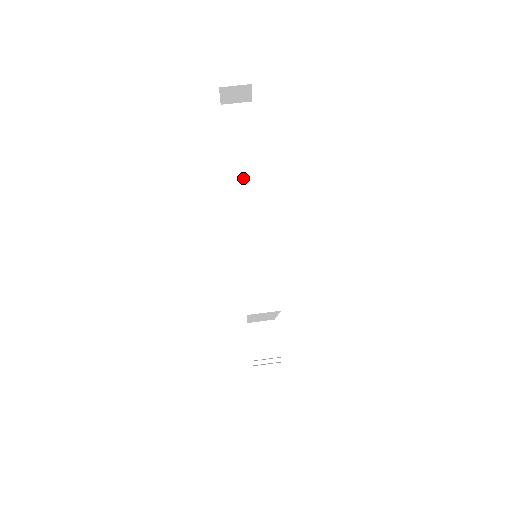
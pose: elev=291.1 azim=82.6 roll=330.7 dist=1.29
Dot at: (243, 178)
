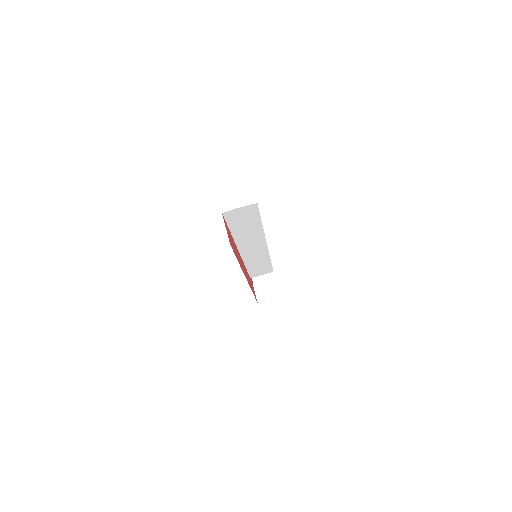
Dot at: (248, 241)
